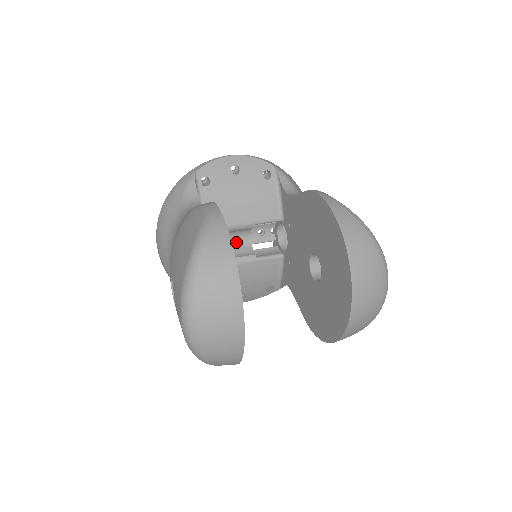
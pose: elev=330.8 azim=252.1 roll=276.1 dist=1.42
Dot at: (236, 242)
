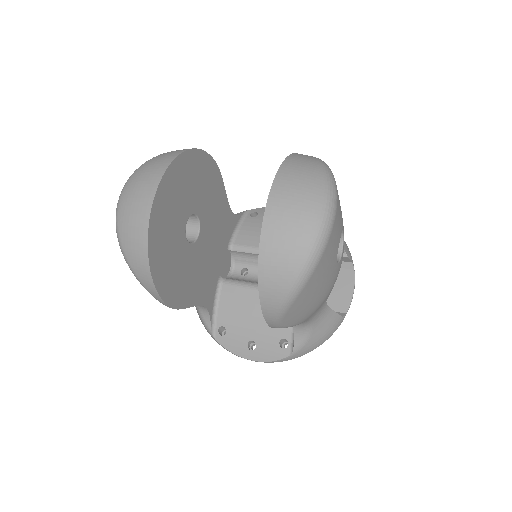
Dot at: occluded
